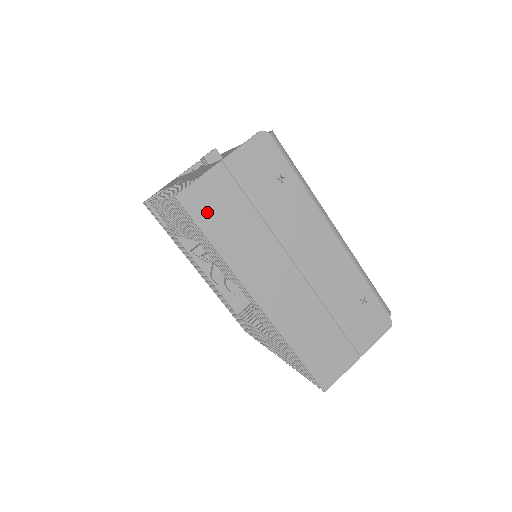
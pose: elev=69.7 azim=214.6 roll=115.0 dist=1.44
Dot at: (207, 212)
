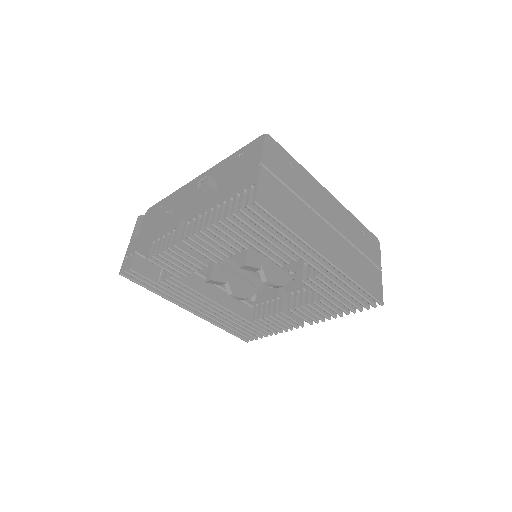
Dot at: (275, 206)
